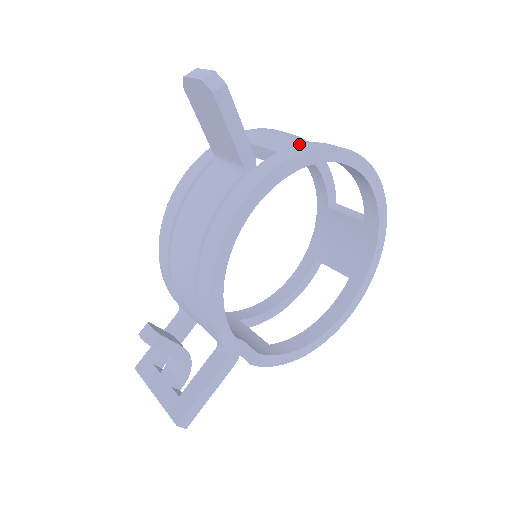
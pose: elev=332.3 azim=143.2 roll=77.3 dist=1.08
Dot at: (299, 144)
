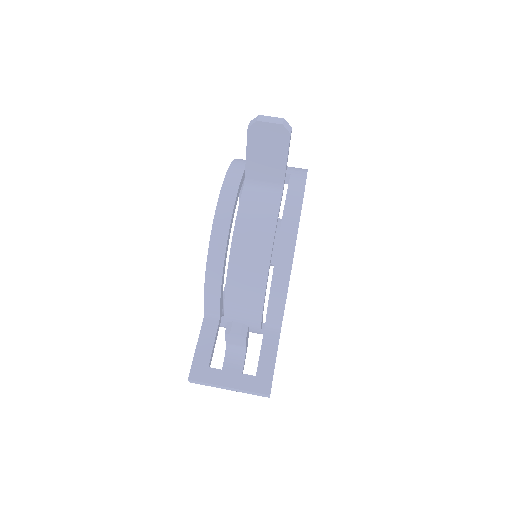
Dot at: (292, 168)
